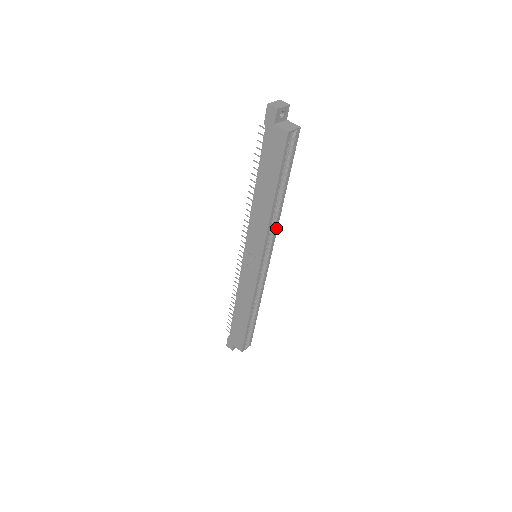
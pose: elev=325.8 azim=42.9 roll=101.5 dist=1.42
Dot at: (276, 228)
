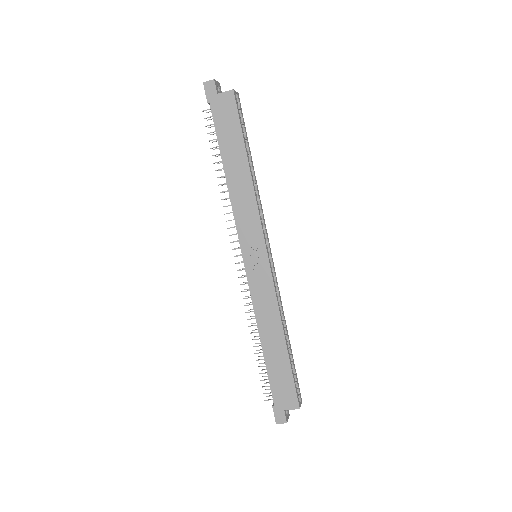
Dot at: (261, 208)
